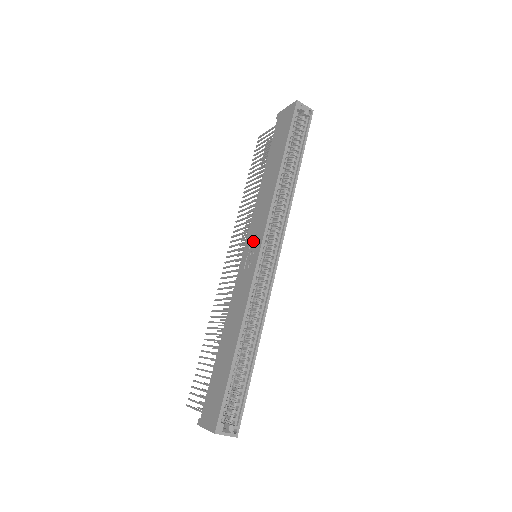
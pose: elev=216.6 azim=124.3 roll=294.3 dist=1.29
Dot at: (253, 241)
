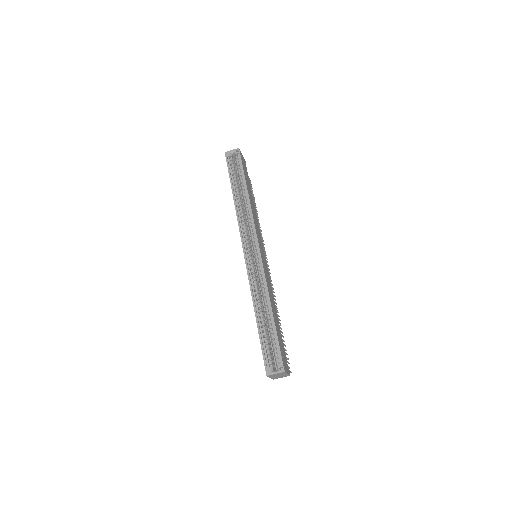
Dot at: occluded
